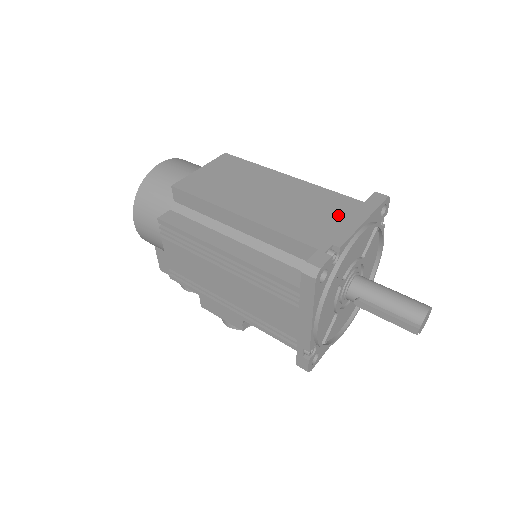
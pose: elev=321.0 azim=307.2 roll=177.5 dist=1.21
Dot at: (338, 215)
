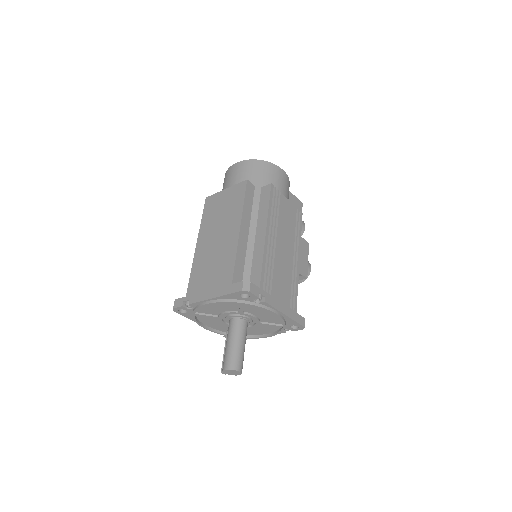
Dot at: (214, 282)
